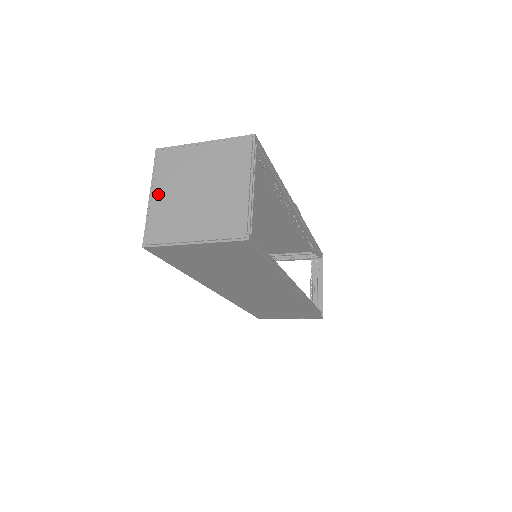
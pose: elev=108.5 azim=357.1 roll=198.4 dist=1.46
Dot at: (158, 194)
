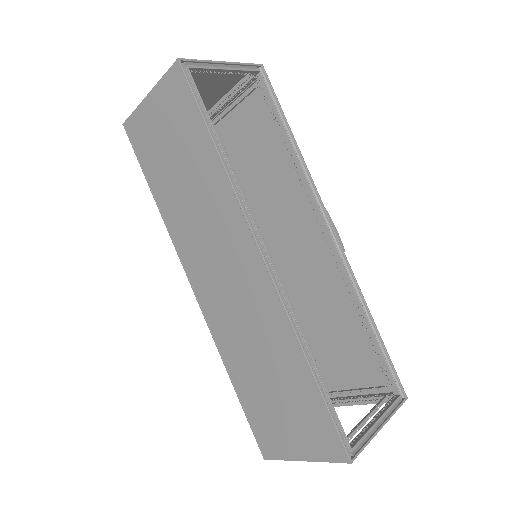
Dot at: occluded
